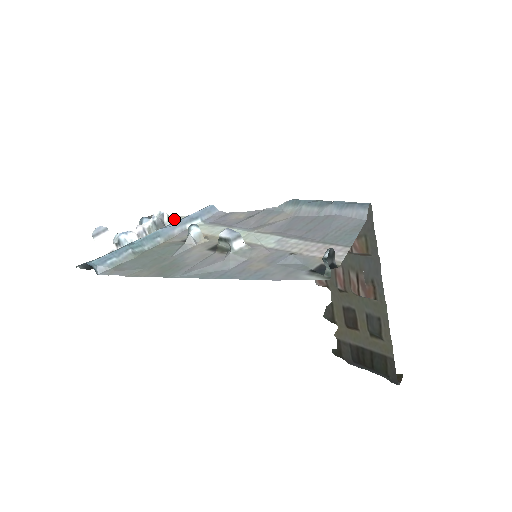
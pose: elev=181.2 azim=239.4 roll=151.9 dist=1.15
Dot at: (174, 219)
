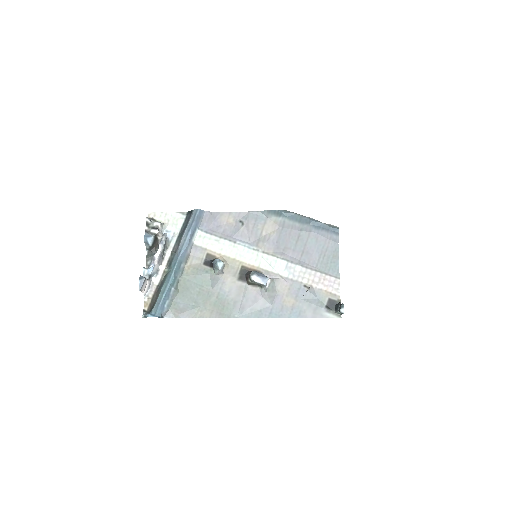
Dot at: (161, 218)
